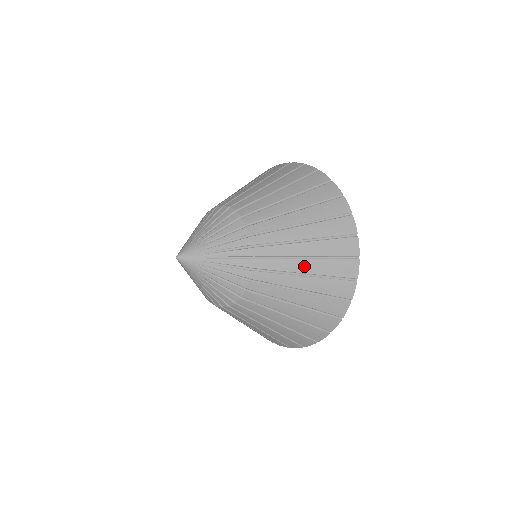
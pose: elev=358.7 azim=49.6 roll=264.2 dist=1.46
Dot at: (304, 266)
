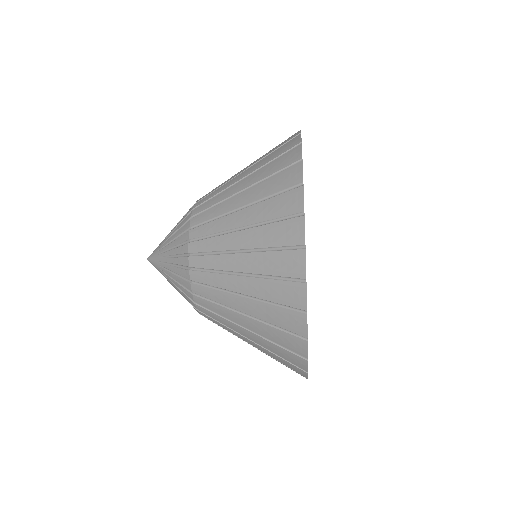
Dot at: (238, 219)
